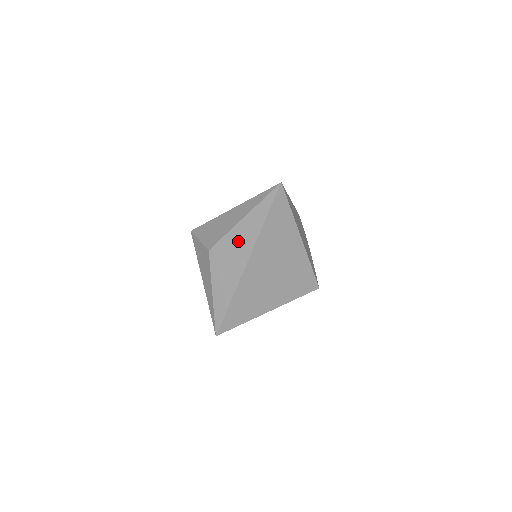
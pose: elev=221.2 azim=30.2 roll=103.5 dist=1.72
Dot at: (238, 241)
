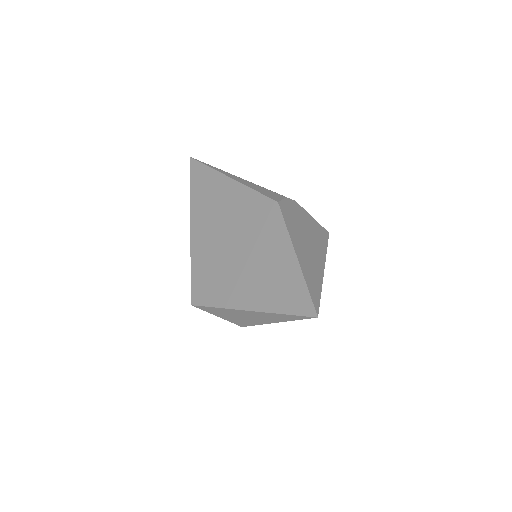
Dot at: occluded
